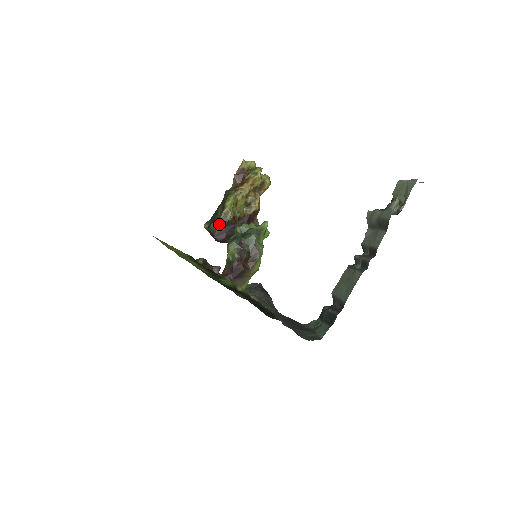
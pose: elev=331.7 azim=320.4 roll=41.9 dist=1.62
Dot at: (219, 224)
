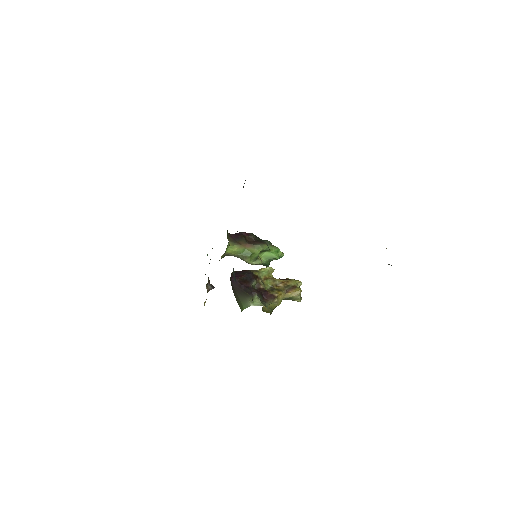
Dot at: (244, 271)
